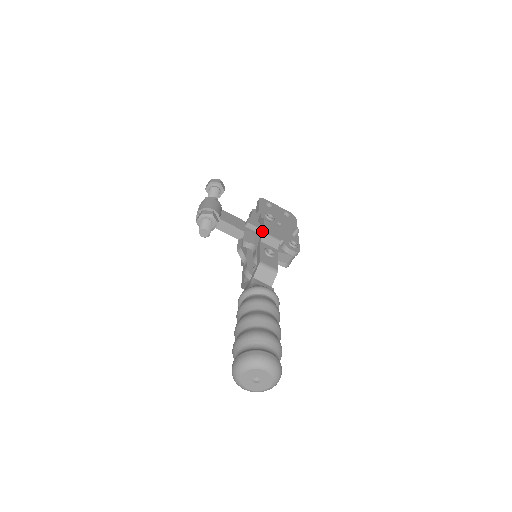
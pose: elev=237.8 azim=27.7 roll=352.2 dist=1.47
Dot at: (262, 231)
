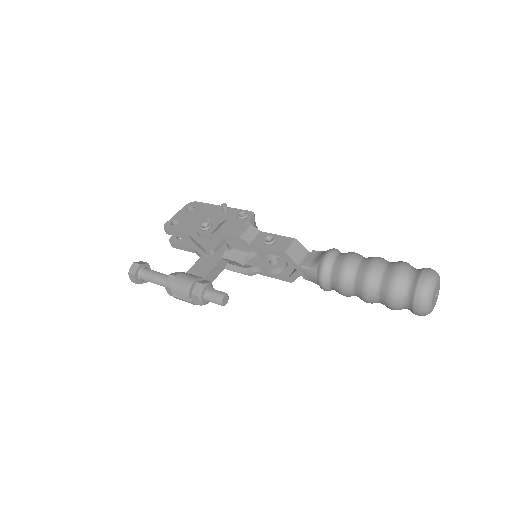
Dot at: (236, 239)
